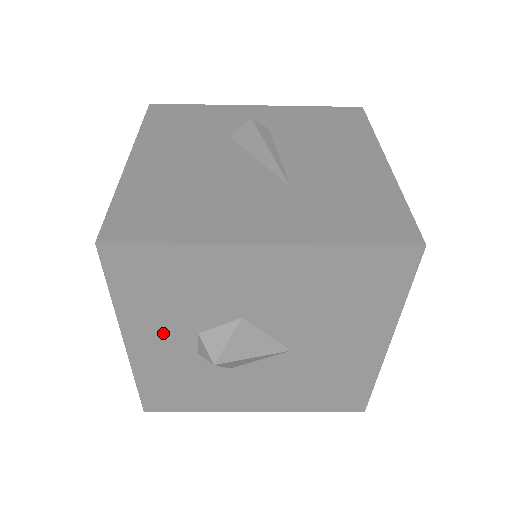
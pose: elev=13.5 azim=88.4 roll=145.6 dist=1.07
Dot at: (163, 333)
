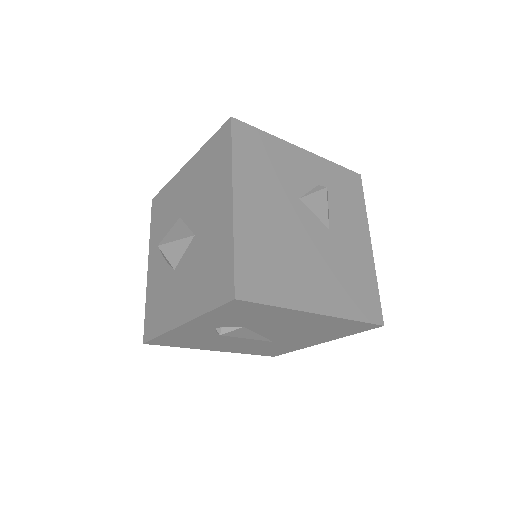
Dot at: (158, 249)
